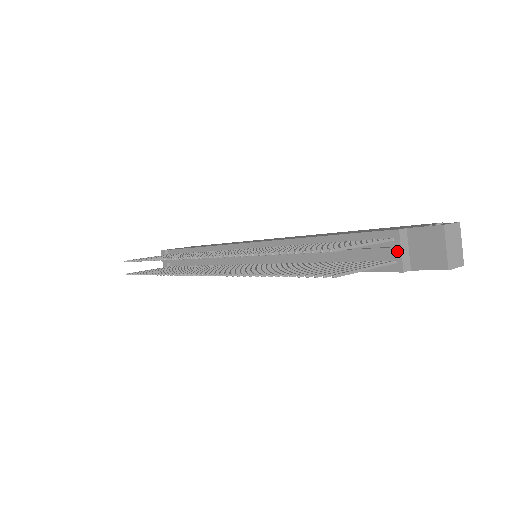
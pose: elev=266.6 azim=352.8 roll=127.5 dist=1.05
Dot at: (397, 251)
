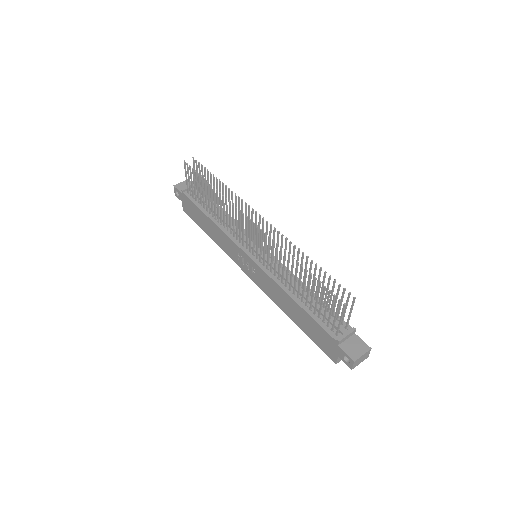
Dot at: (346, 333)
